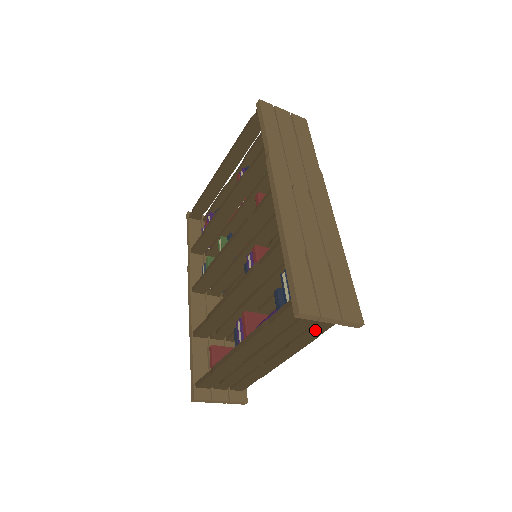
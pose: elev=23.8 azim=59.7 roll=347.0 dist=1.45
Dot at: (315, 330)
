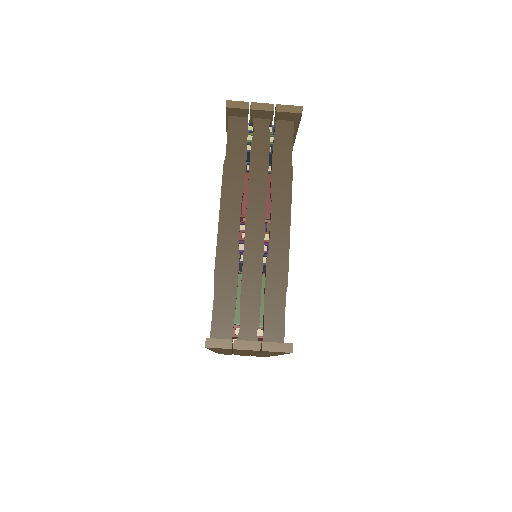
Dot at: (280, 158)
